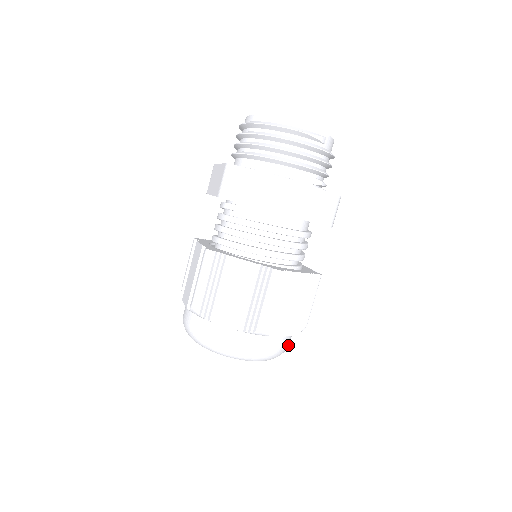
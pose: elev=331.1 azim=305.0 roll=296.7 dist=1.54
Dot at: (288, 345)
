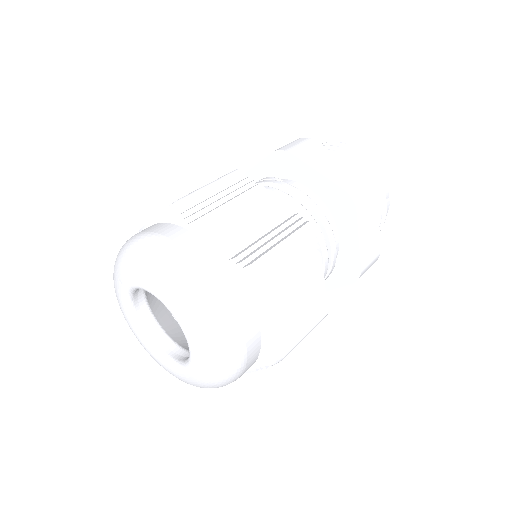
Dot at: (244, 367)
